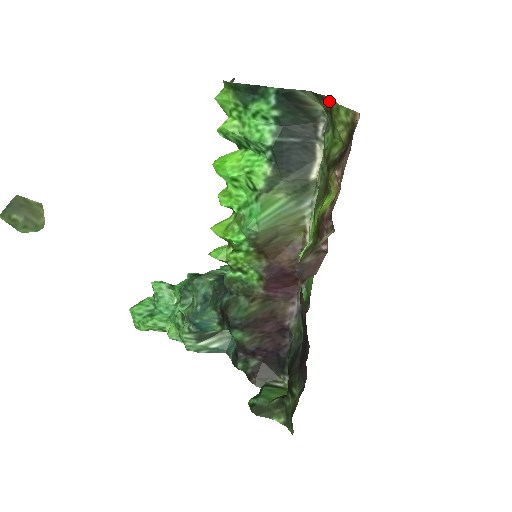
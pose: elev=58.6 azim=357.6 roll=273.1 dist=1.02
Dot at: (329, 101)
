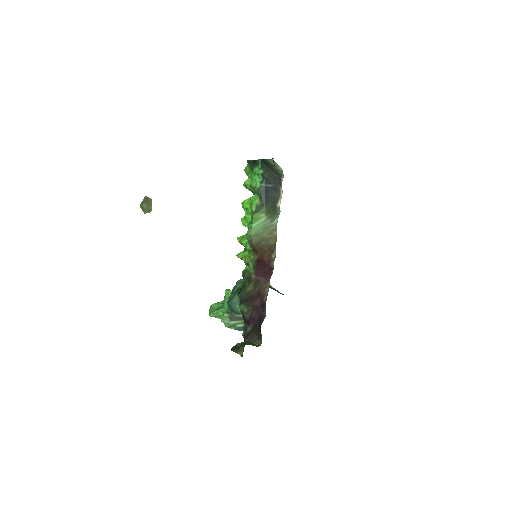
Dot at: occluded
